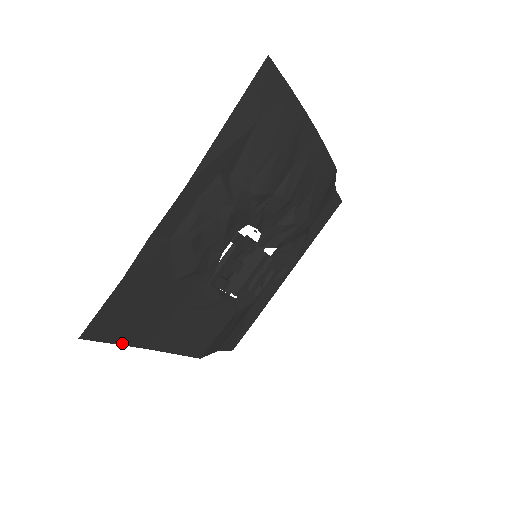
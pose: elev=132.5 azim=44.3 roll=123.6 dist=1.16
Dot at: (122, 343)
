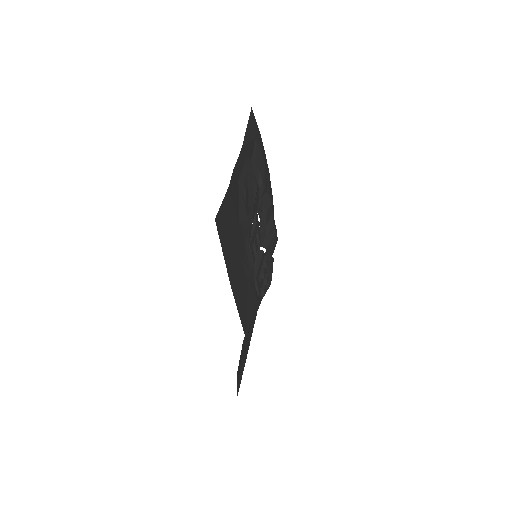
Dot at: (224, 257)
